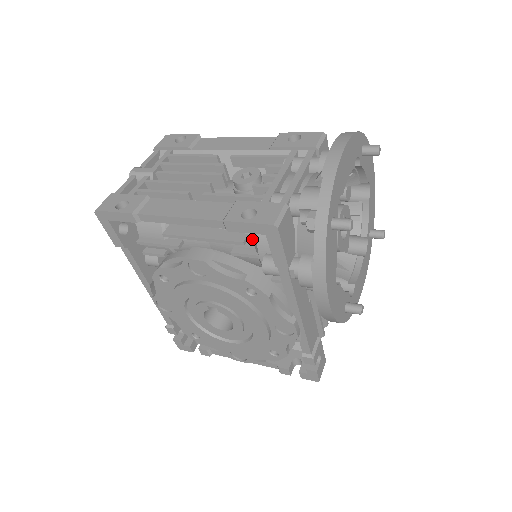
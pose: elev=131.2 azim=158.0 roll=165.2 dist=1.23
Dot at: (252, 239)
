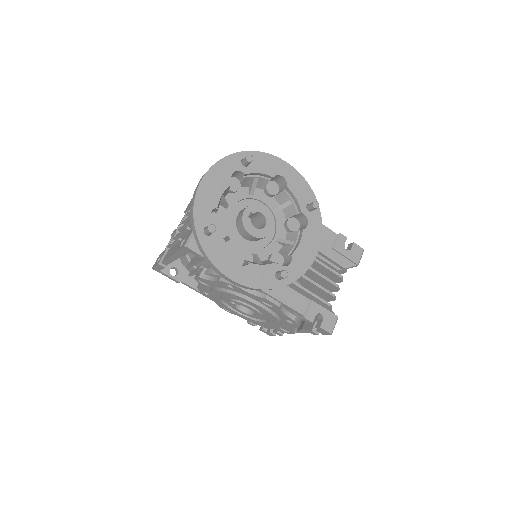
Dot at: occluded
